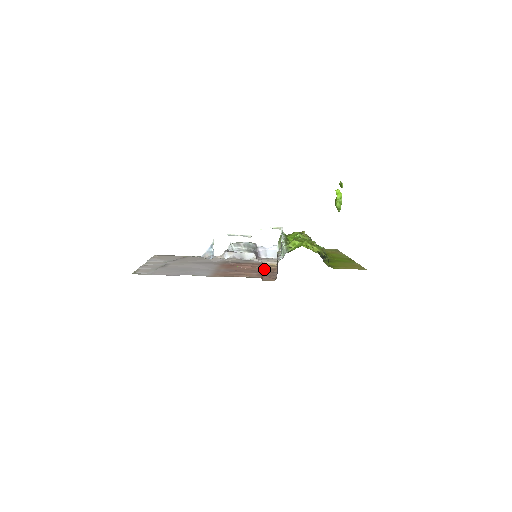
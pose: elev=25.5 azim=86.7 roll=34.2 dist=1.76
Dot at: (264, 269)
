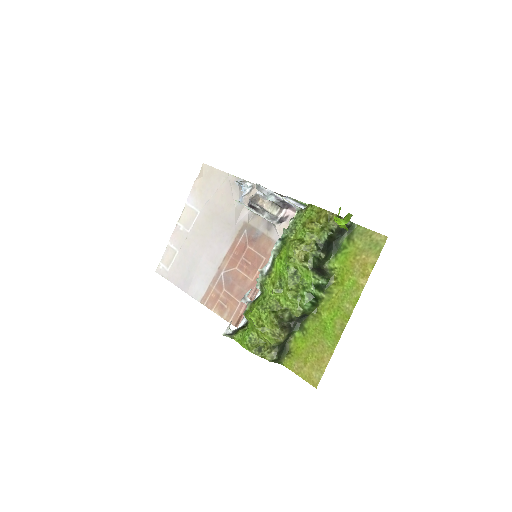
Dot at: occluded
